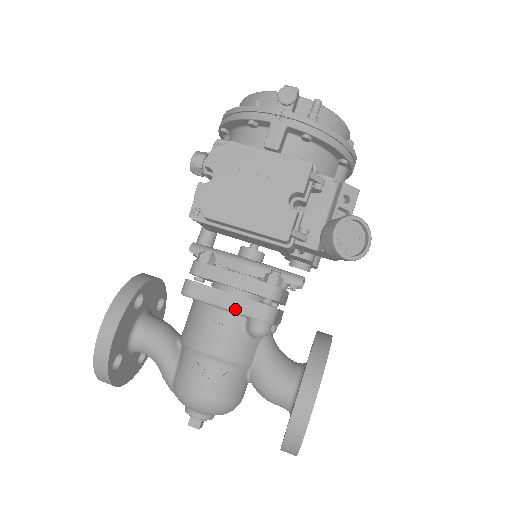
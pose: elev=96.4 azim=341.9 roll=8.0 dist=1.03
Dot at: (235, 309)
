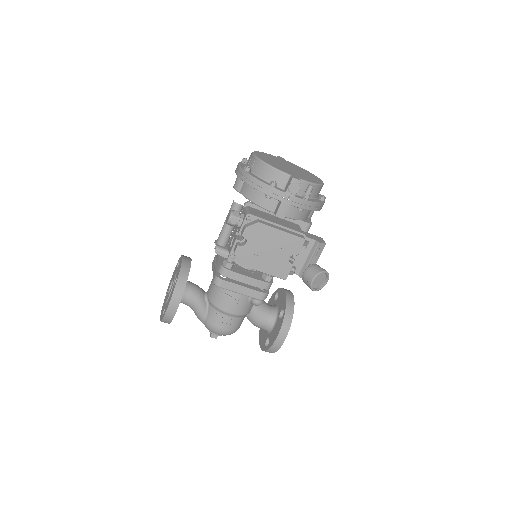
Dot at: (246, 295)
